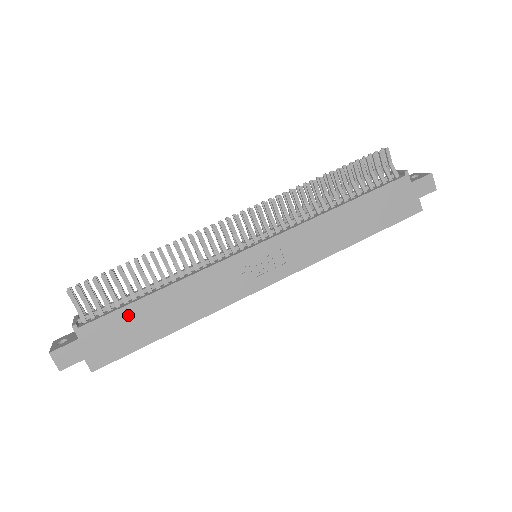
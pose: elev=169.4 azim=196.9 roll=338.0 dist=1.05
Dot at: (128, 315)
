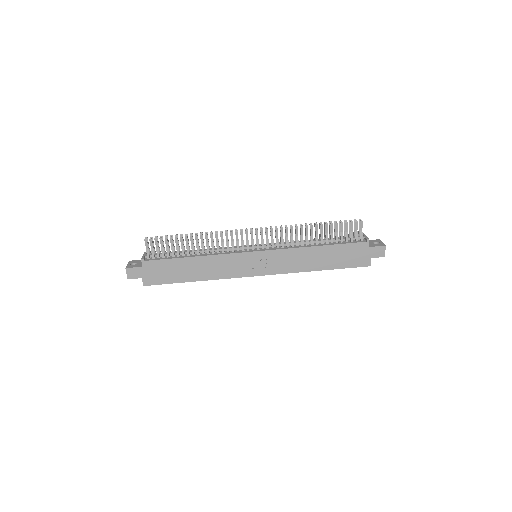
Dot at: (172, 264)
